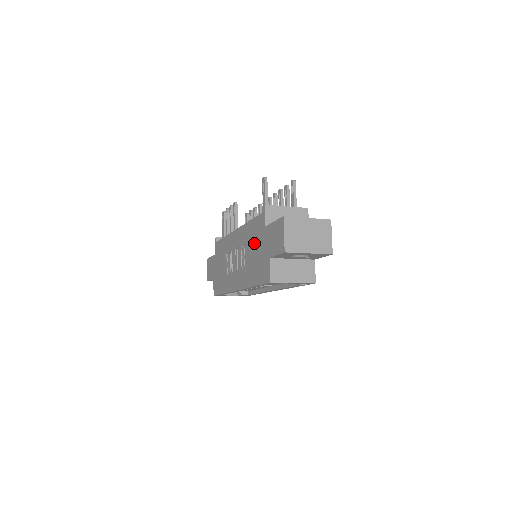
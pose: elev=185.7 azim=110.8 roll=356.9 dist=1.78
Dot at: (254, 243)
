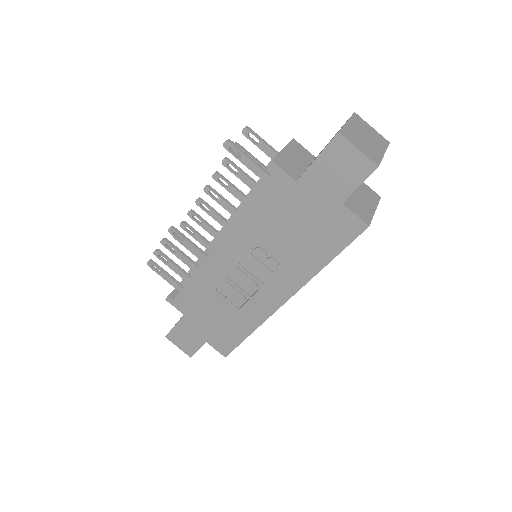
Dot at: (284, 221)
